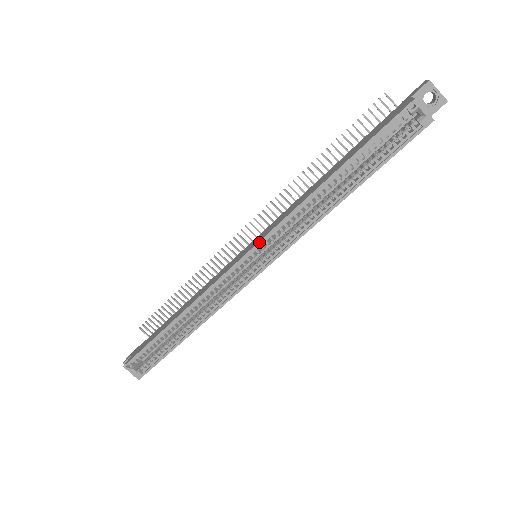
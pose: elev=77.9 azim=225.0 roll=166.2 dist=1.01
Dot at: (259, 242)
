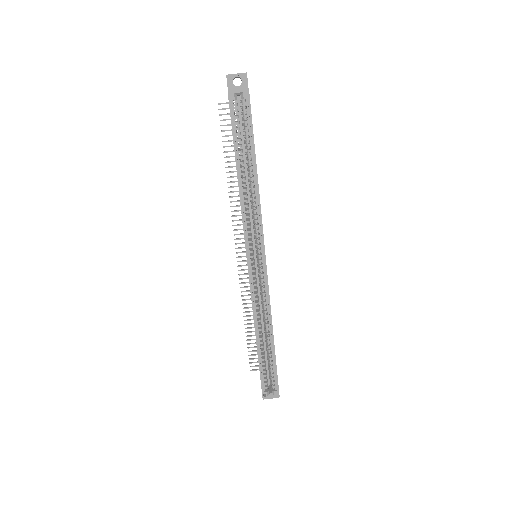
Dot at: (245, 246)
